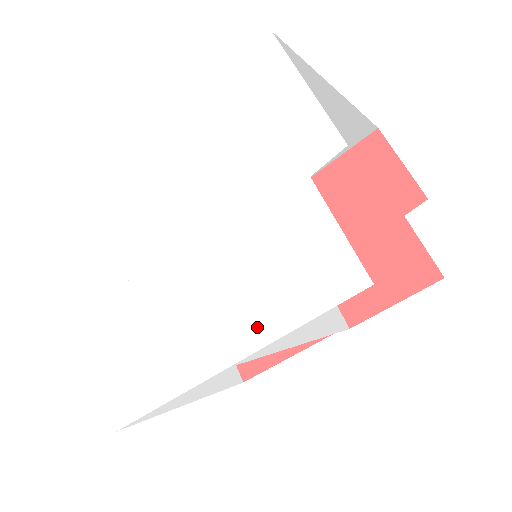
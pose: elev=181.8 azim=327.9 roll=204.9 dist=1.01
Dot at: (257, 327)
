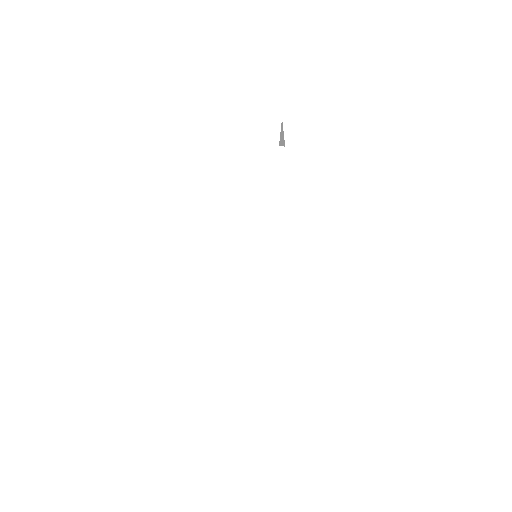
Dot at: (327, 234)
